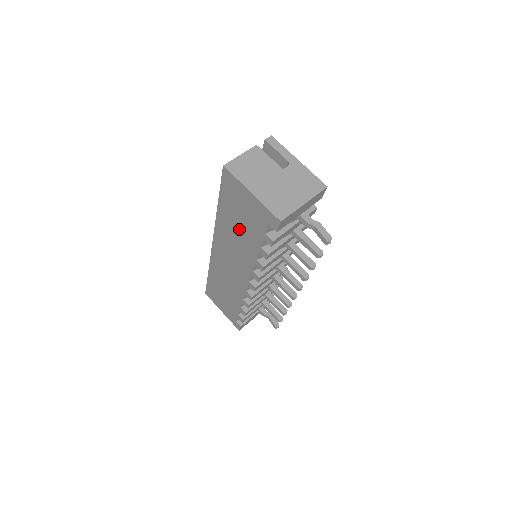
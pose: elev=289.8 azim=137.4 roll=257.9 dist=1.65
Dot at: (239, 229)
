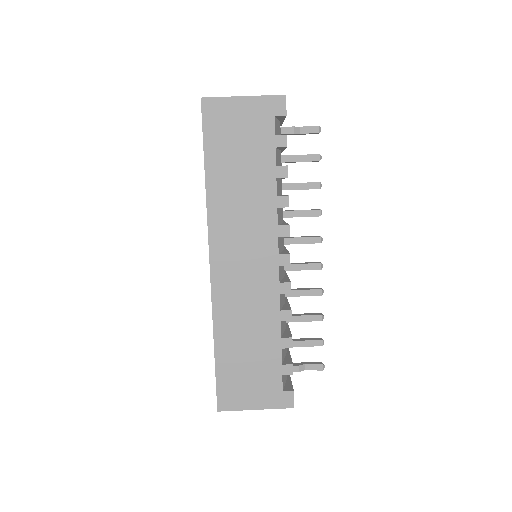
Dot at: (242, 173)
